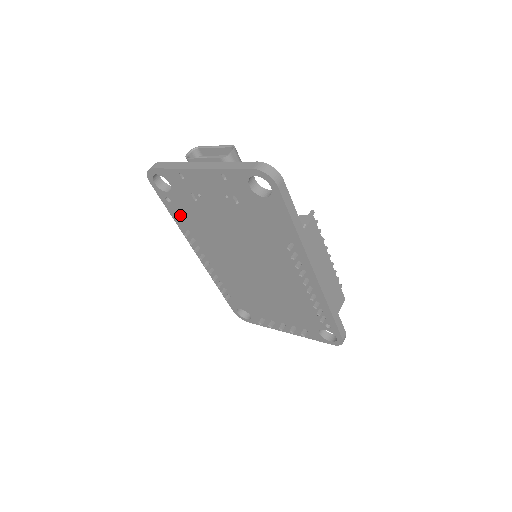
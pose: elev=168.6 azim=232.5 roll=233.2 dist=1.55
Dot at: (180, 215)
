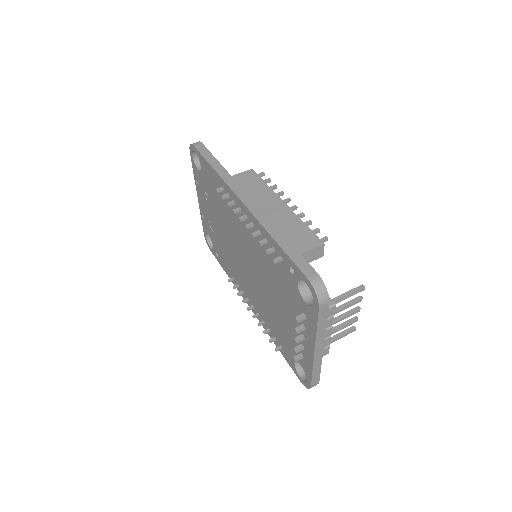
Dot at: (224, 264)
